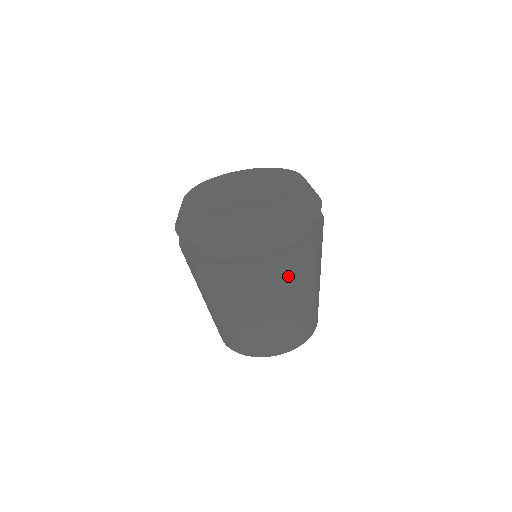
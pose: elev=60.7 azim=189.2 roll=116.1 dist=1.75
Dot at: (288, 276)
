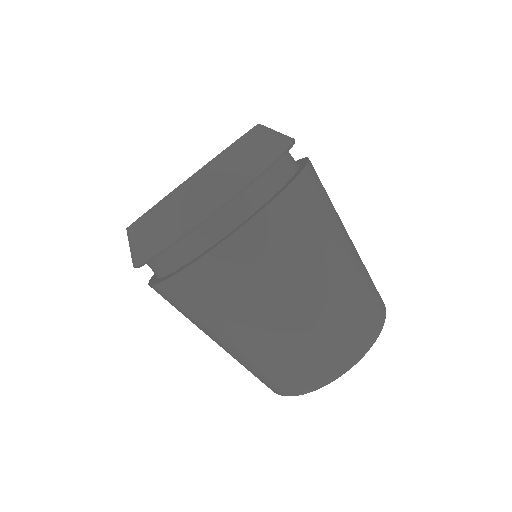
Dot at: (306, 224)
